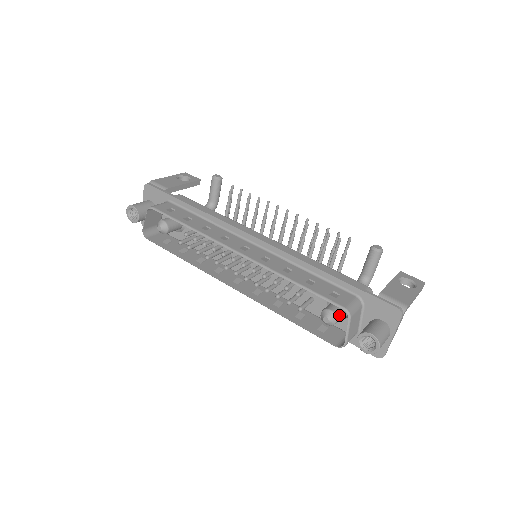
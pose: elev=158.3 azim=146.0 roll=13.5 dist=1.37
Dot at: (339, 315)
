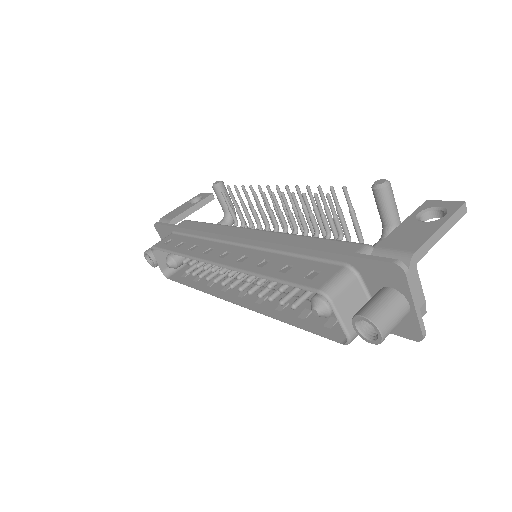
Dot at: occluded
